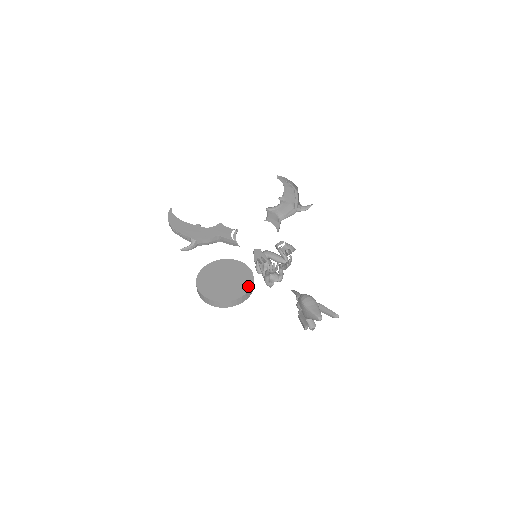
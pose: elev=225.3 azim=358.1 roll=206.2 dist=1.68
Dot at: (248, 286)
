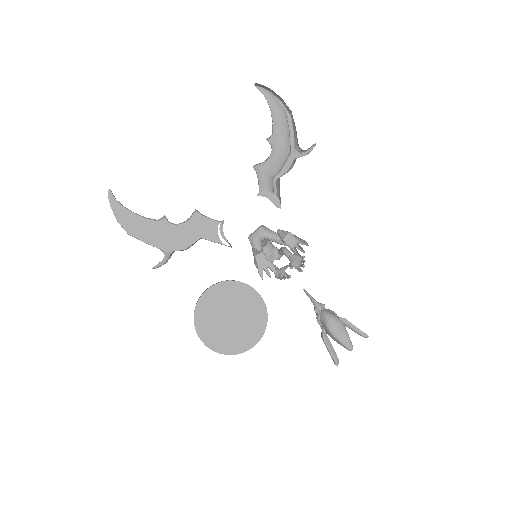
Dot at: (263, 323)
